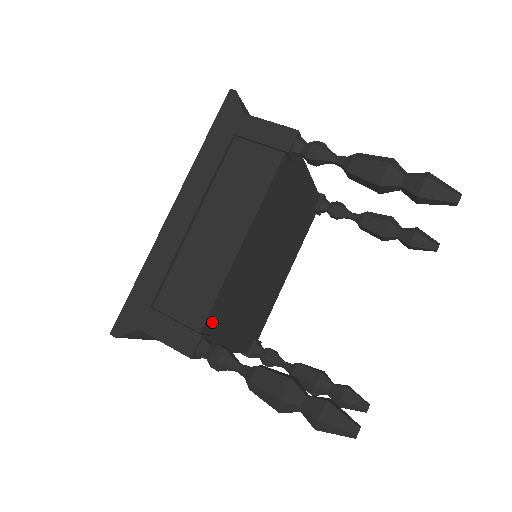
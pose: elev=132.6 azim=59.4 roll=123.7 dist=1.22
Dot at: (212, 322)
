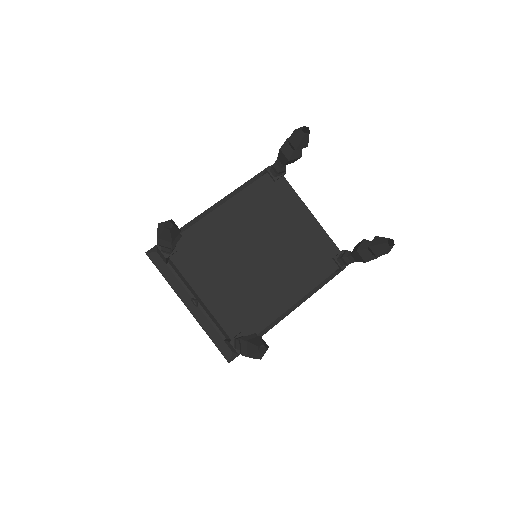
Dot at: (185, 244)
